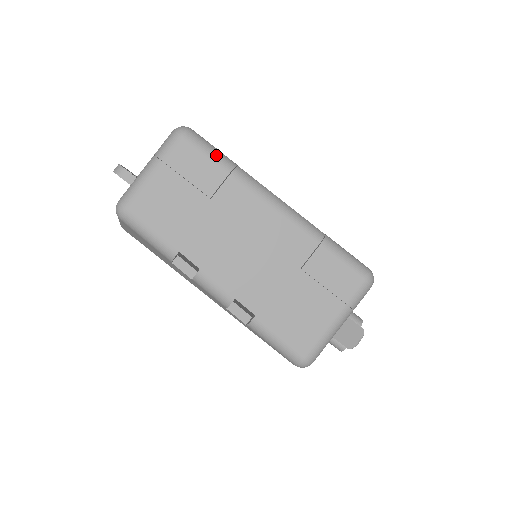
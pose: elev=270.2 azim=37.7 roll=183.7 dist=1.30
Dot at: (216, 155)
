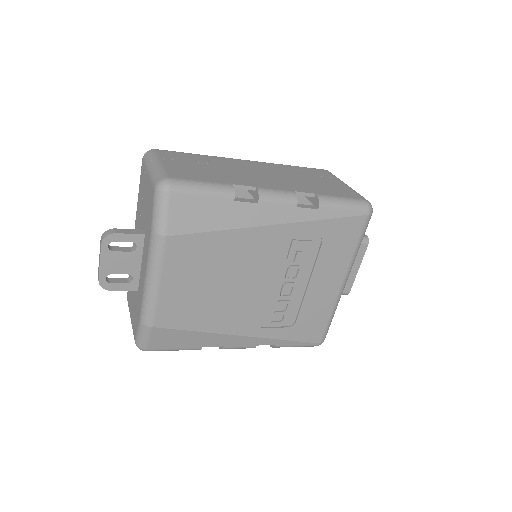
Dot at: occluded
